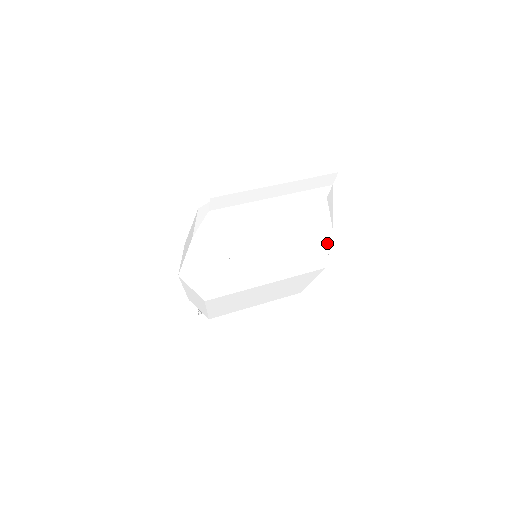
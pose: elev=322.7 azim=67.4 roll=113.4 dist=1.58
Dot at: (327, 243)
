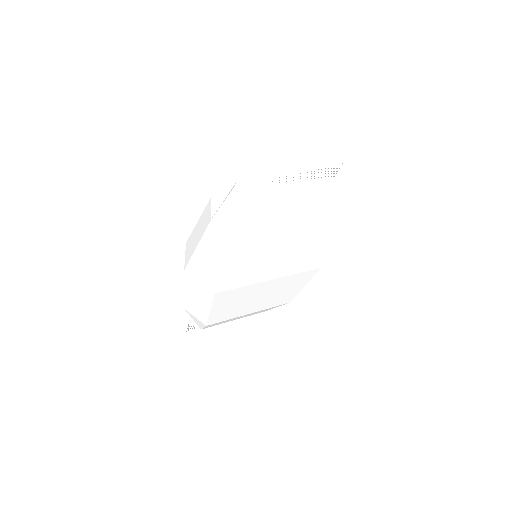
Dot at: (328, 236)
